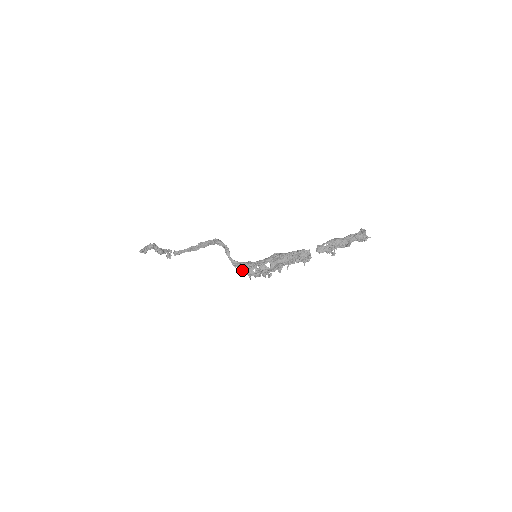
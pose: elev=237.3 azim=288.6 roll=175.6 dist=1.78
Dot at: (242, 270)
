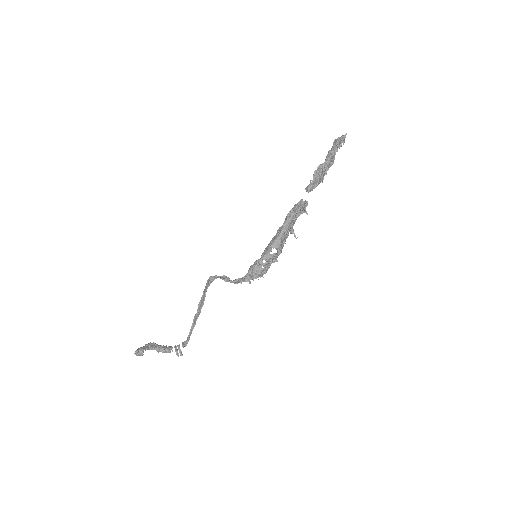
Dot at: (250, 279)
